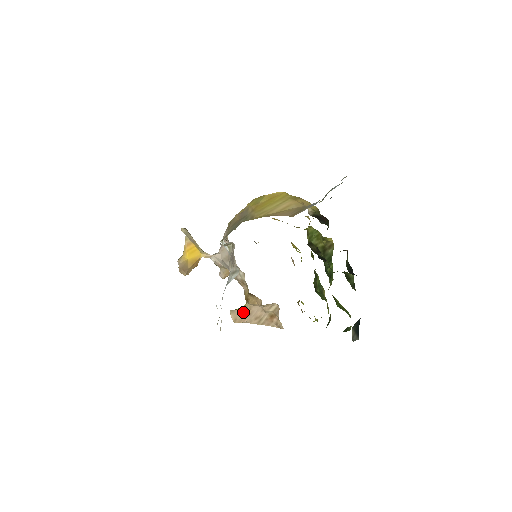
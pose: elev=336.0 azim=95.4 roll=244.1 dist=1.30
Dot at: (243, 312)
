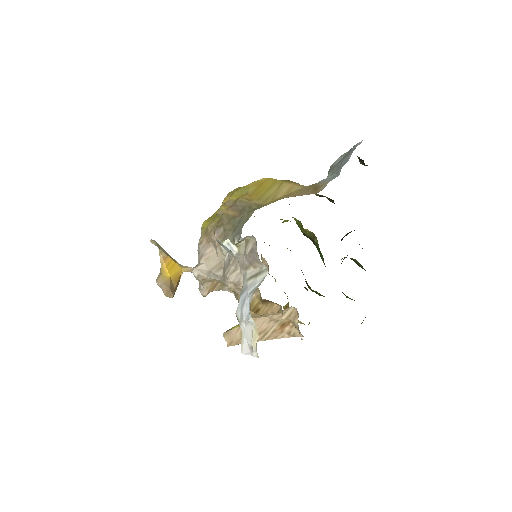
Dot at: occluded
